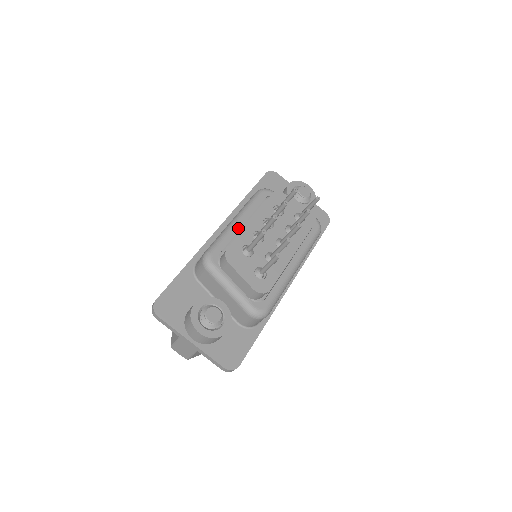
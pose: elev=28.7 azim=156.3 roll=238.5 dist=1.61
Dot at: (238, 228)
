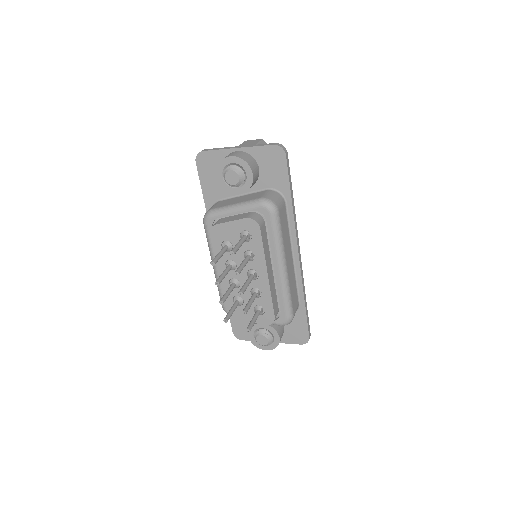
Dot at: occluded
